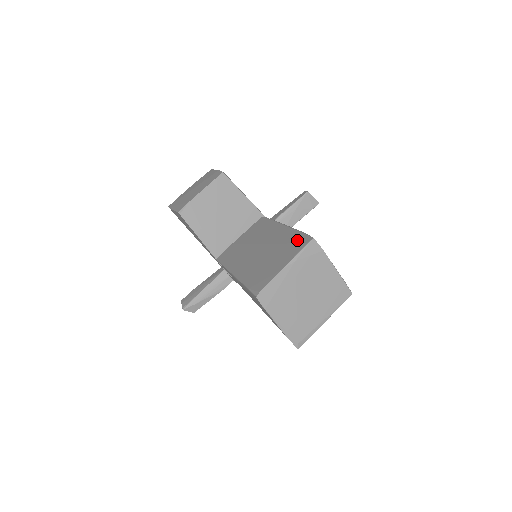
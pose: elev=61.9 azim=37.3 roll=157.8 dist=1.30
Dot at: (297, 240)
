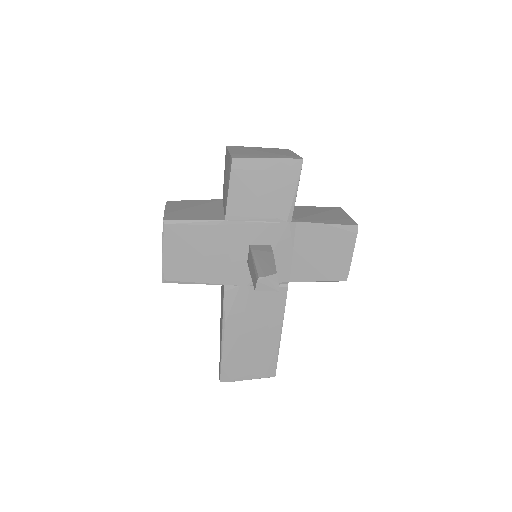
Dot at: occluded
